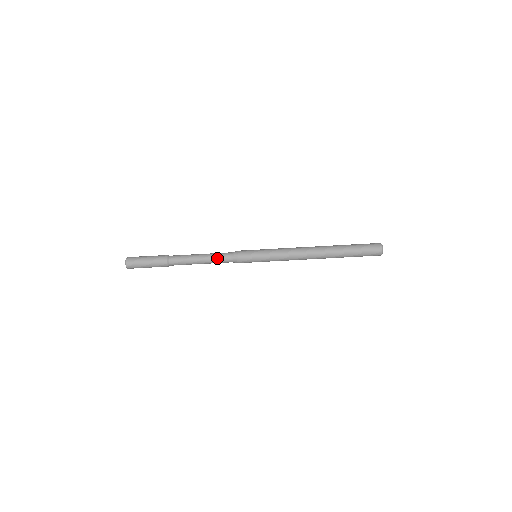
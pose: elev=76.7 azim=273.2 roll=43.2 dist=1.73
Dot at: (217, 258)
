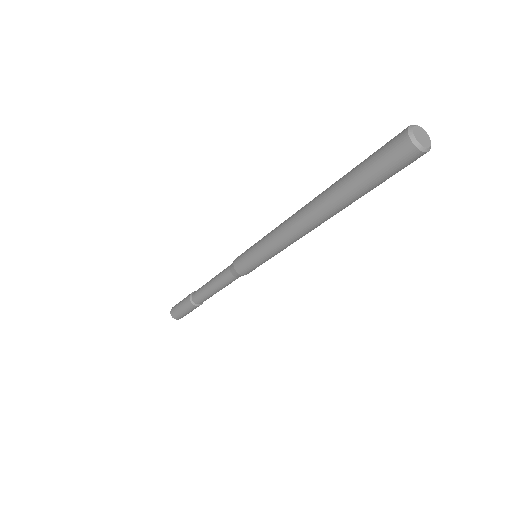
Dot at: (228, 284)
